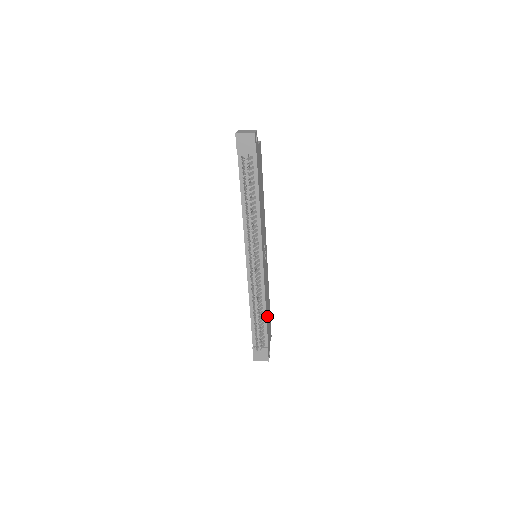
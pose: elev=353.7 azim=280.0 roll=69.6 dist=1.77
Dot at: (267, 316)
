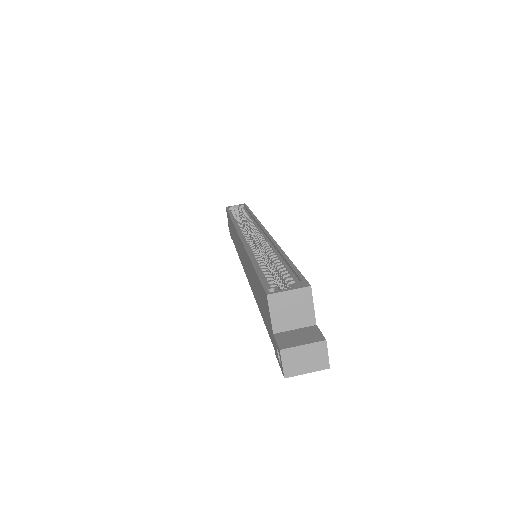
Dot at: occluded
